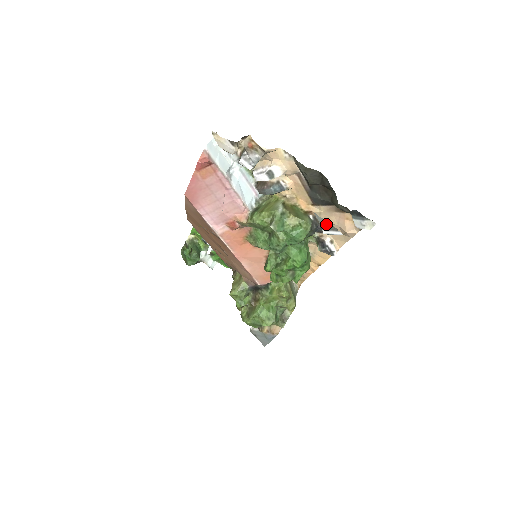
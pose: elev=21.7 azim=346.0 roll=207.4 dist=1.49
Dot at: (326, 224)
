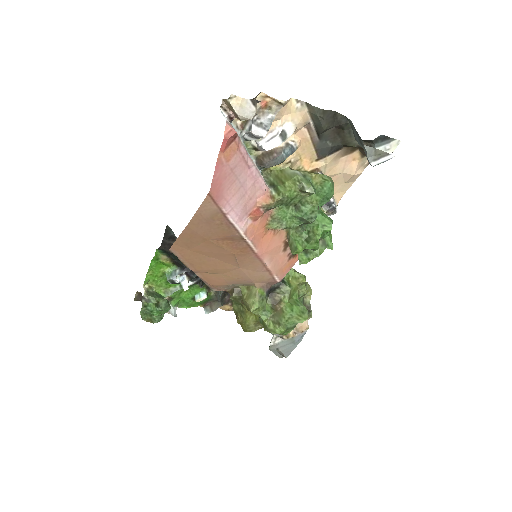
Dot at: (374, 154)
